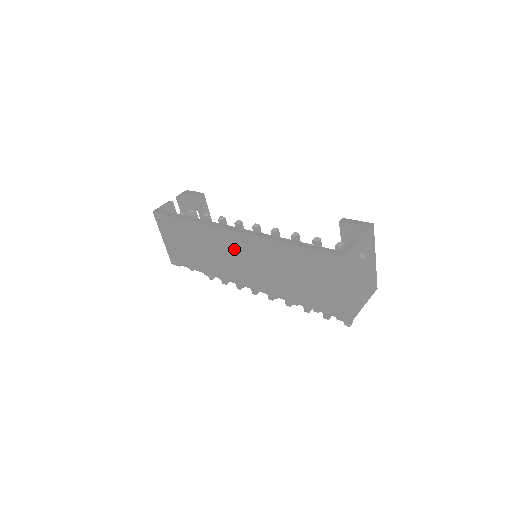
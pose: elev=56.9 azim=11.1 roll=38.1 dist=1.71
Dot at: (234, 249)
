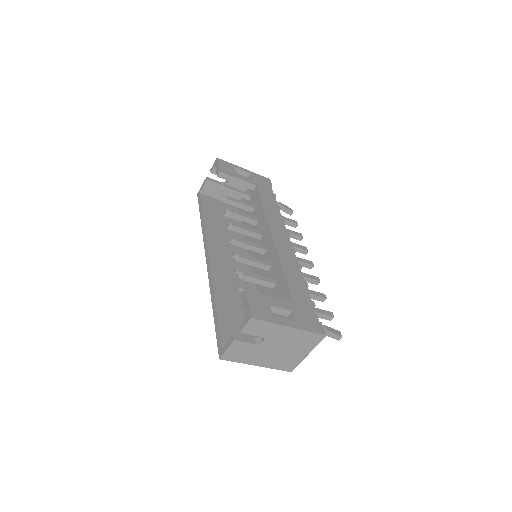
Dot at: occluded
